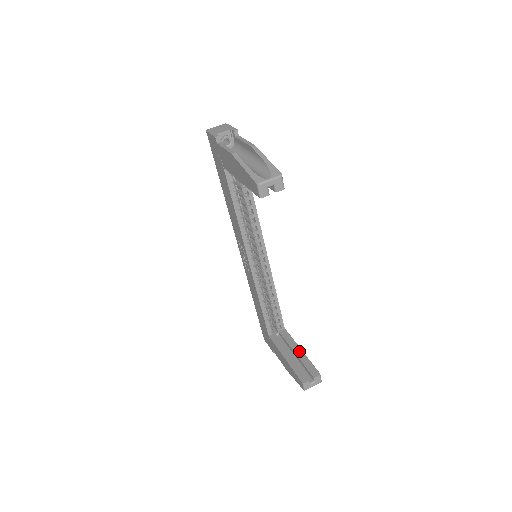
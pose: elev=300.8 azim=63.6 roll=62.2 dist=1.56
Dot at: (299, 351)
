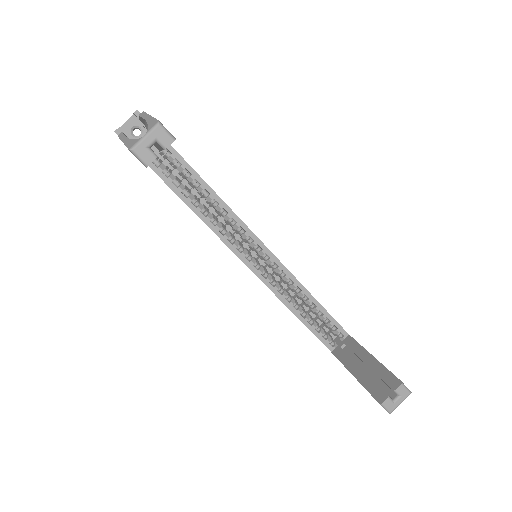
Dot at: (369, 359)
